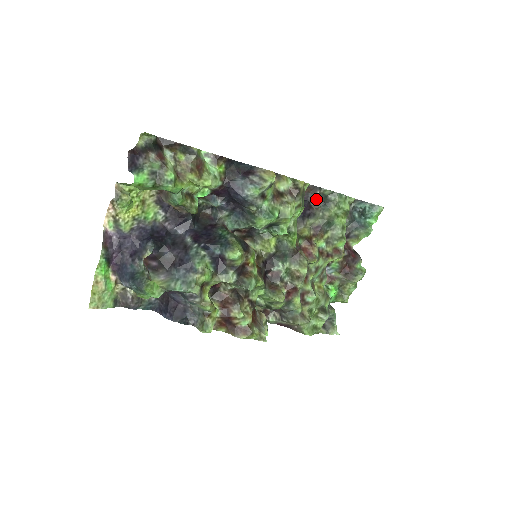
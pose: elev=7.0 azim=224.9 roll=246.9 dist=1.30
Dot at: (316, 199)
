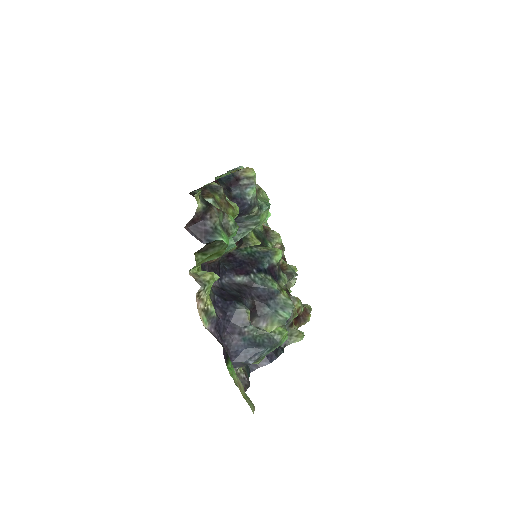
Dot at: occluded
